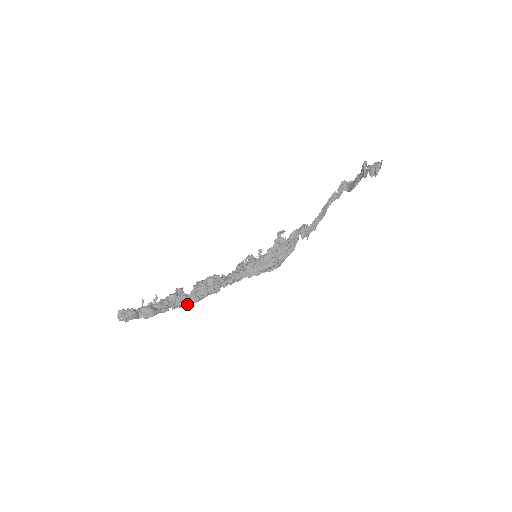
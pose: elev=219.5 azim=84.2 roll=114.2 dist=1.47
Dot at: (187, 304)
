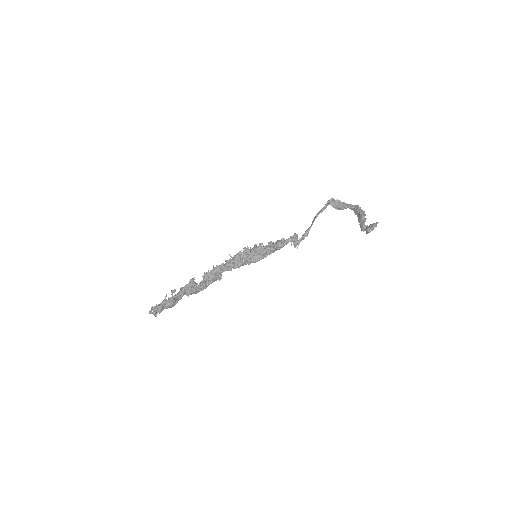
Dot at: (197, 292)
